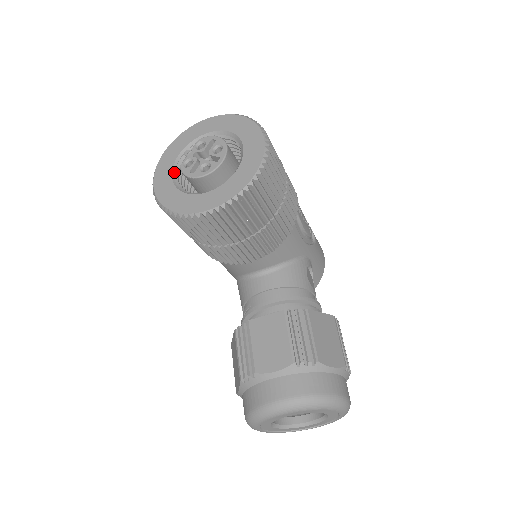
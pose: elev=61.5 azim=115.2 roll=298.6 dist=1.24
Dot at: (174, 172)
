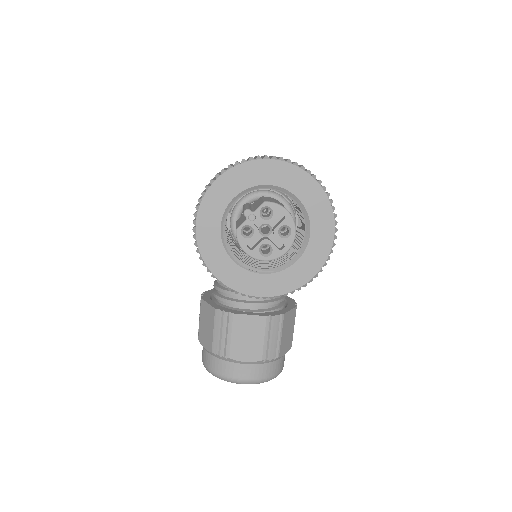
Dot at: (223, 221)
